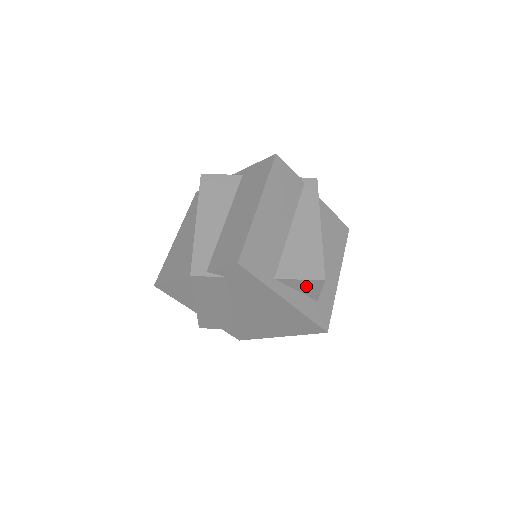
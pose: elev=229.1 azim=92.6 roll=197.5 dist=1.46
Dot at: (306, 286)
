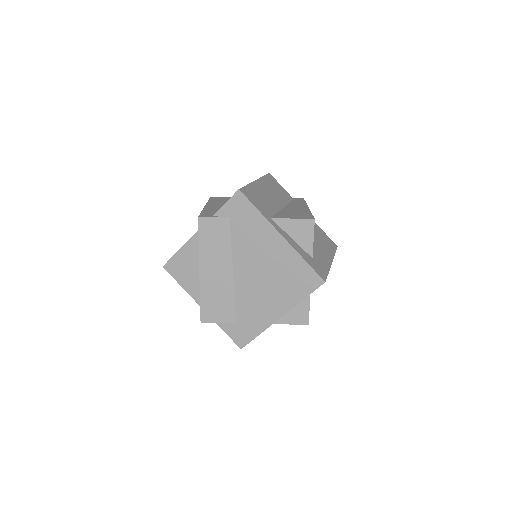
Dot at: (299, 230)
